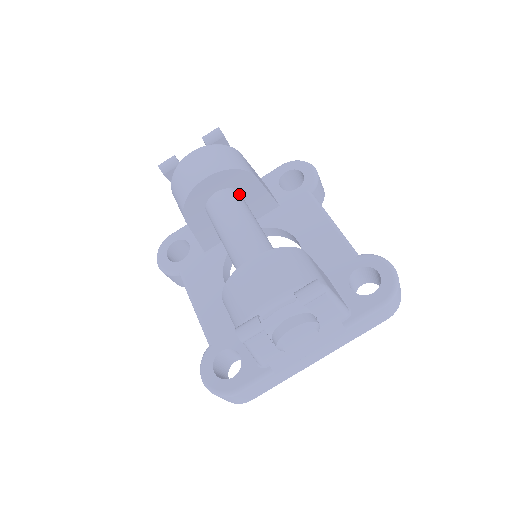
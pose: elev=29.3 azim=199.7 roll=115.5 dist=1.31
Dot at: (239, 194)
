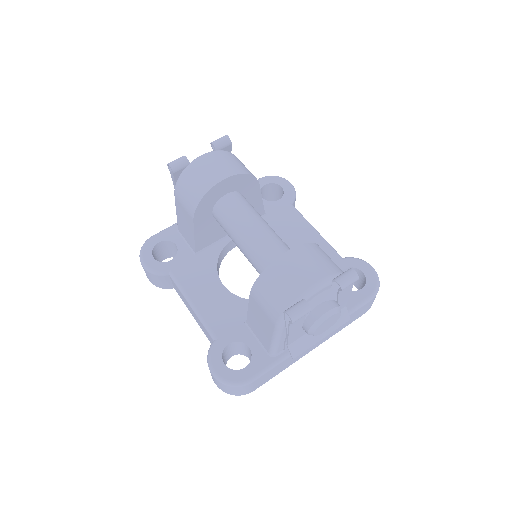
Dot at: (245, 198)
